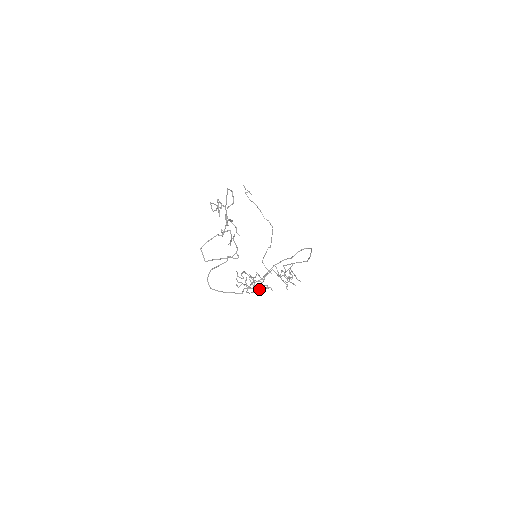
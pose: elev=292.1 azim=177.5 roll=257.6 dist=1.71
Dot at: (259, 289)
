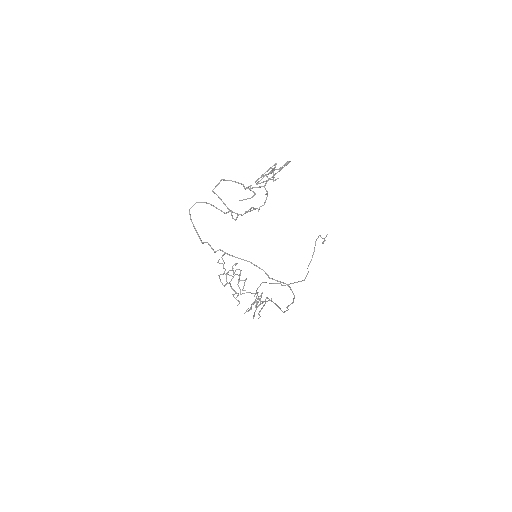
Dot at: occluded
